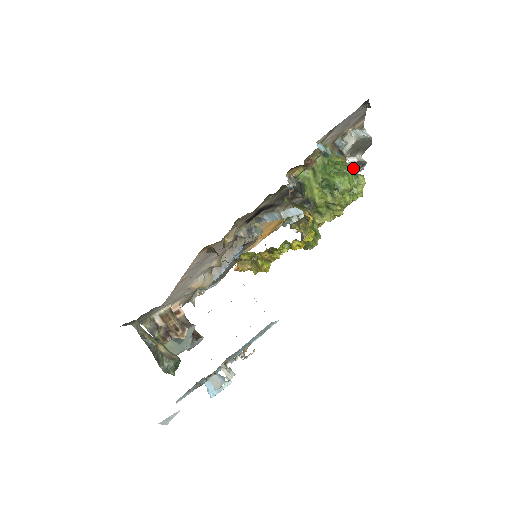
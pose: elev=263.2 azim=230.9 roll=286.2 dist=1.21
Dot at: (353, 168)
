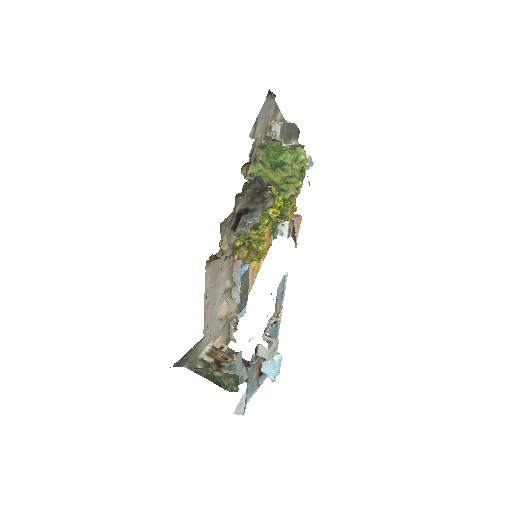
Dot at: occluded
